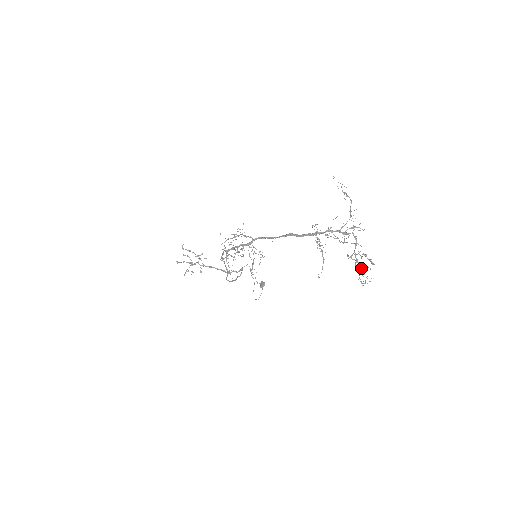
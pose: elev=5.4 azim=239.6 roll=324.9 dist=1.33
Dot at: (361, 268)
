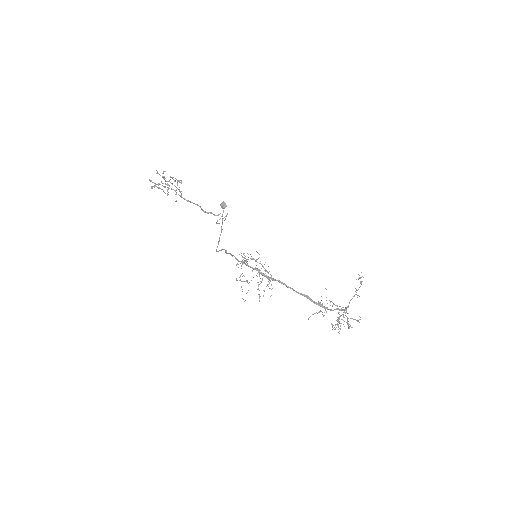
Dot at: occluded
